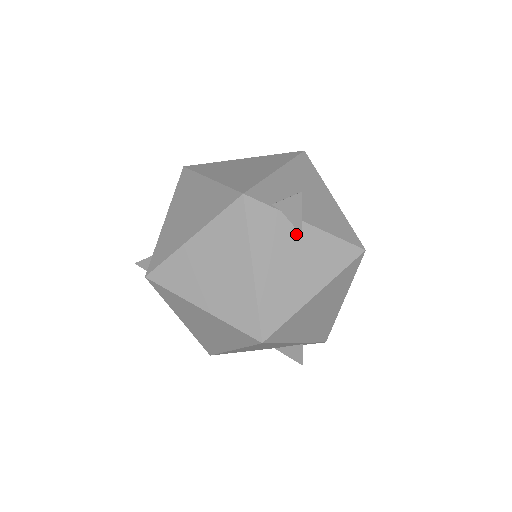
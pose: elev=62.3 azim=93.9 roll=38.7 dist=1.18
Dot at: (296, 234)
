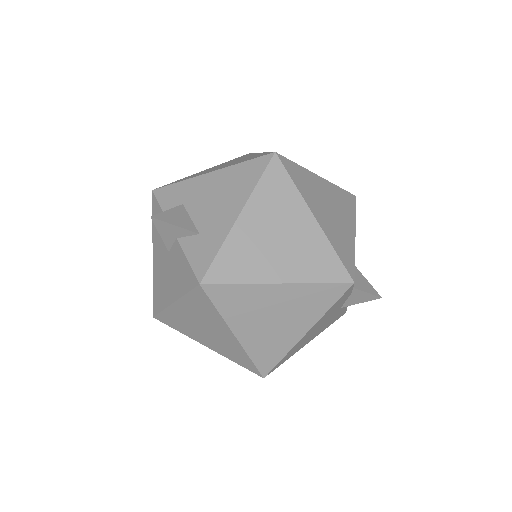
Dot at: (340, 307)
